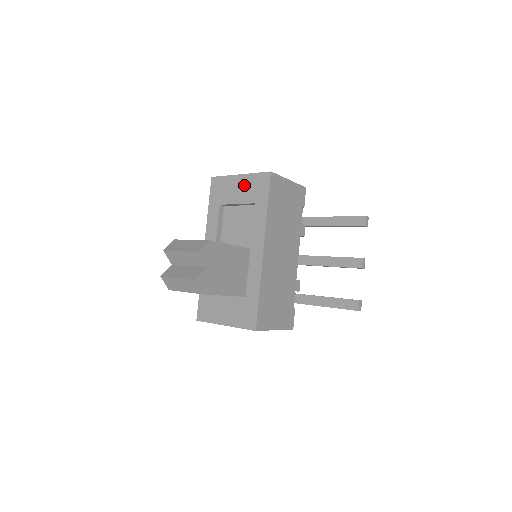
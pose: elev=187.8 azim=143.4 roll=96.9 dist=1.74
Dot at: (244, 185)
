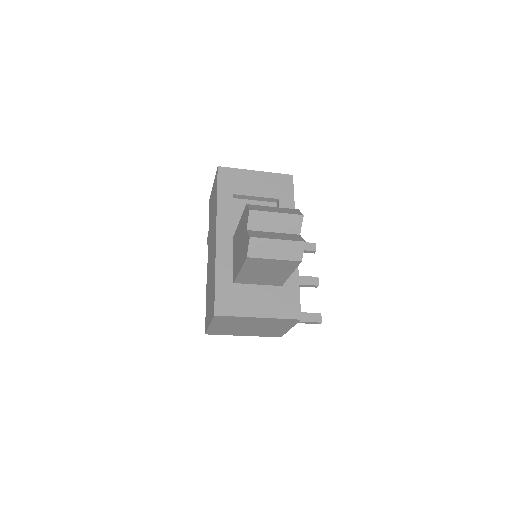
Dot at: (263, 181)
